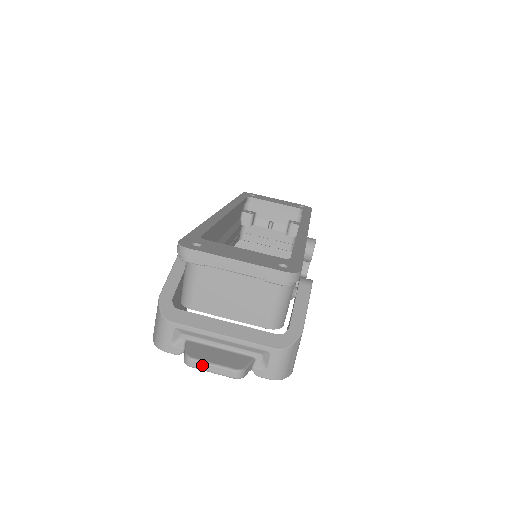
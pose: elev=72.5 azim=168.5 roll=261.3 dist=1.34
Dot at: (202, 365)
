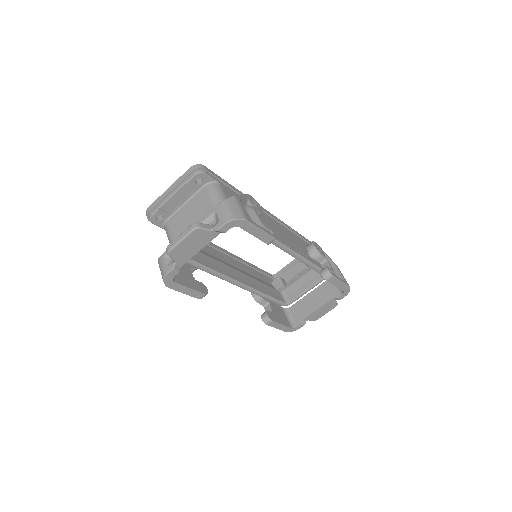
Dot at: (174, 242)
